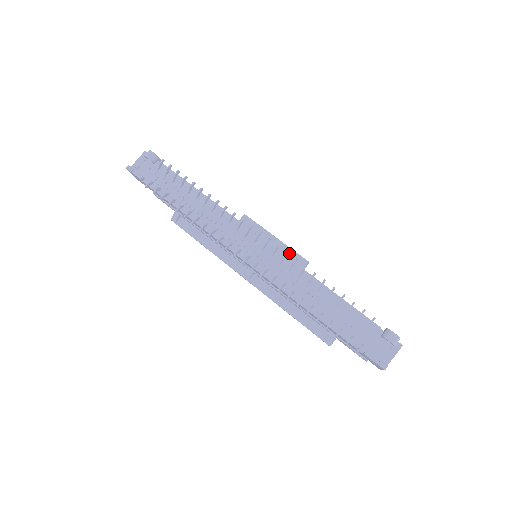
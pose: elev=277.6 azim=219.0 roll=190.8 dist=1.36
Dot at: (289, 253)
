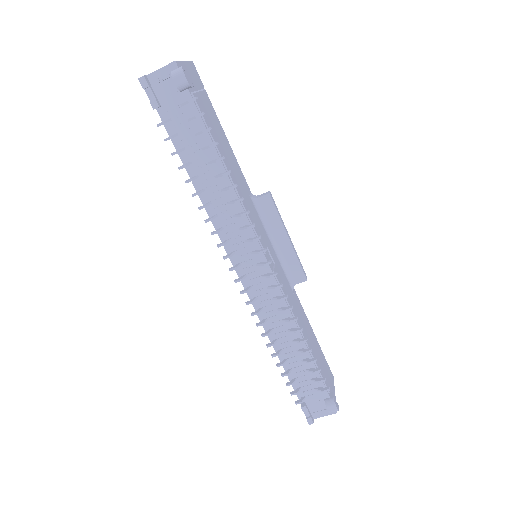
Dot at: (293, 262)
